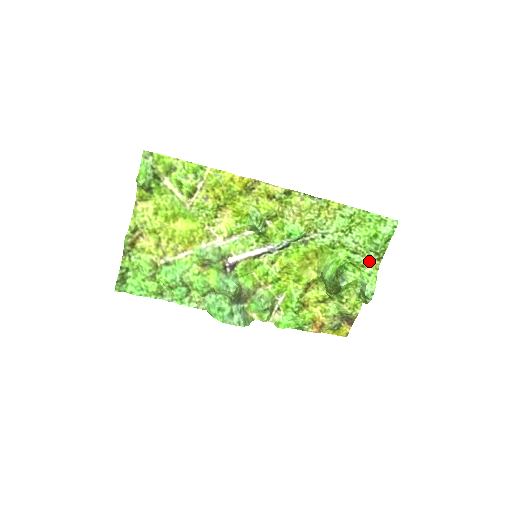
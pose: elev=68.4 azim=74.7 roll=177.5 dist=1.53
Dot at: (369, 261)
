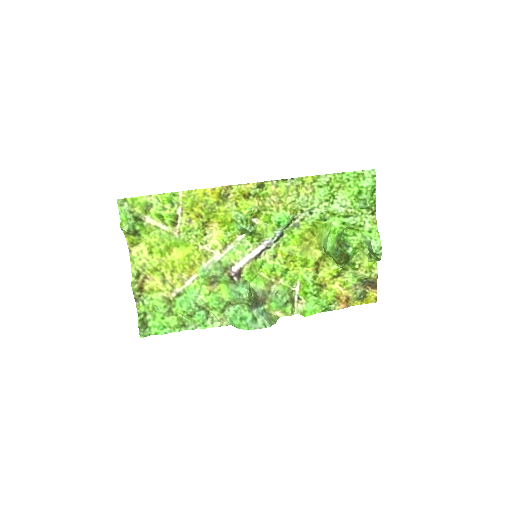
Dot at: (364, 219)
